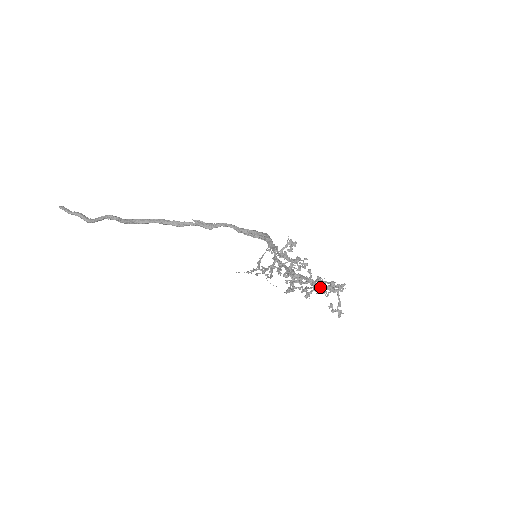
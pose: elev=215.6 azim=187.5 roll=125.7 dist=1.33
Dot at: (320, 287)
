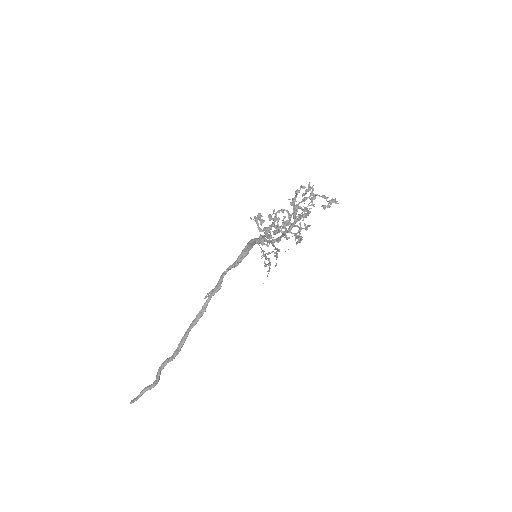
Dot at: (306, 210)
